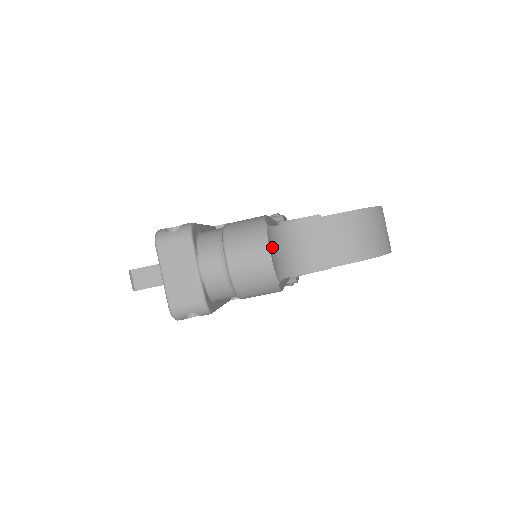
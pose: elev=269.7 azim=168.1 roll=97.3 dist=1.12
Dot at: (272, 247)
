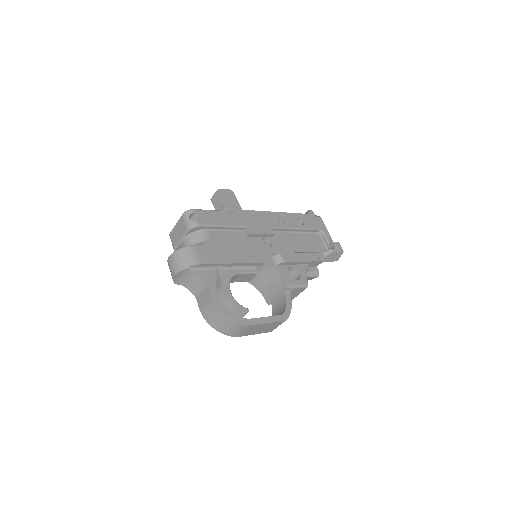
Dot at: (182, 275)
